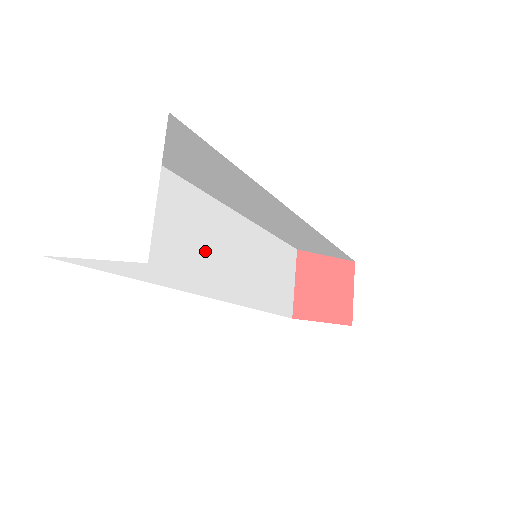
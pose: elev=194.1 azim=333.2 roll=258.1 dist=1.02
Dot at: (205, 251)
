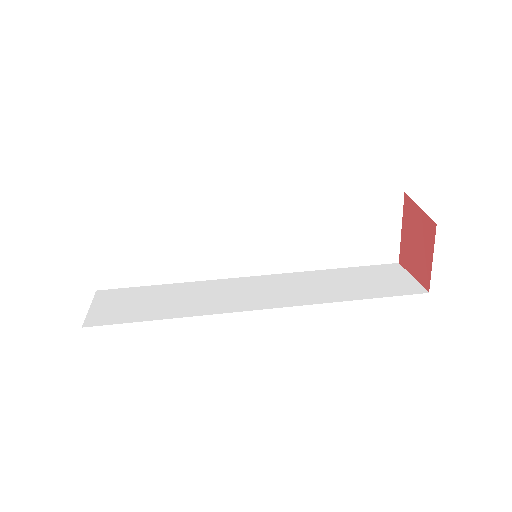
Dot at: (230, 247)
